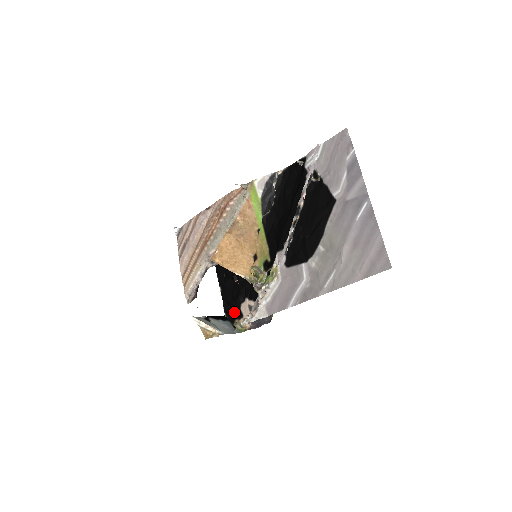
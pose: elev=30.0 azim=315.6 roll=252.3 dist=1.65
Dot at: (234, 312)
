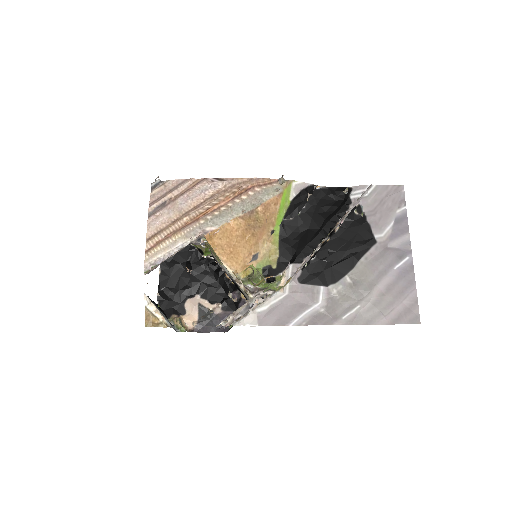
Dot at: (173, 305)
